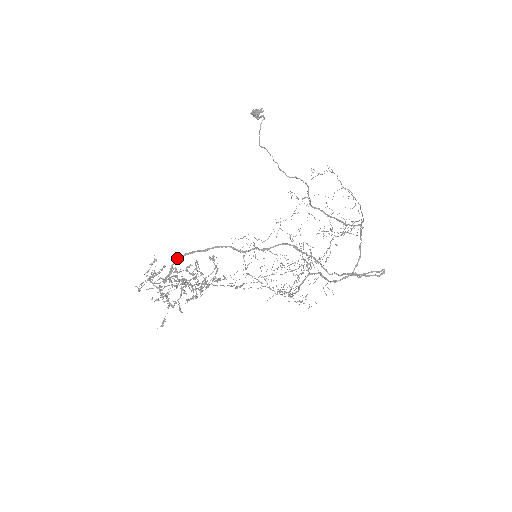
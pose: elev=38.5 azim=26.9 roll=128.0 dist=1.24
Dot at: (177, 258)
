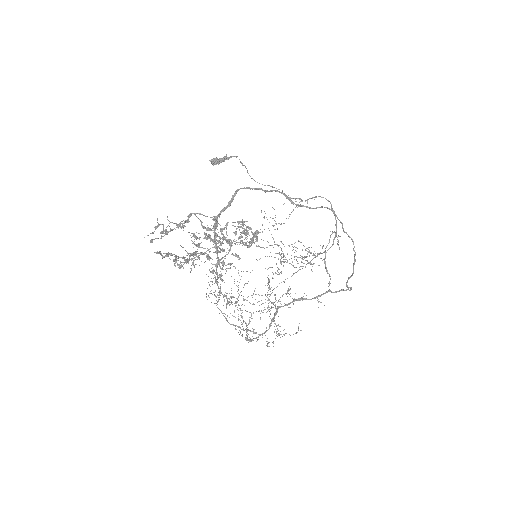
Dot at: occluded
